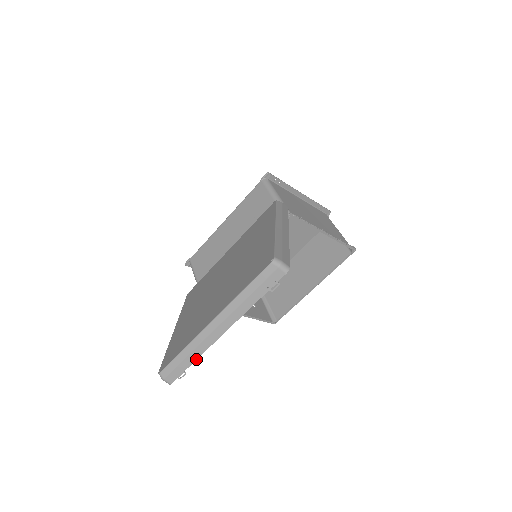
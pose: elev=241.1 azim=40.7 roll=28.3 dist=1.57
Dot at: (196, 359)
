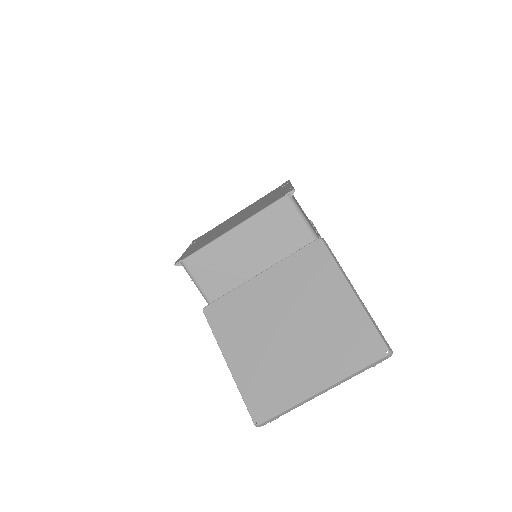
Dot at: occluded
